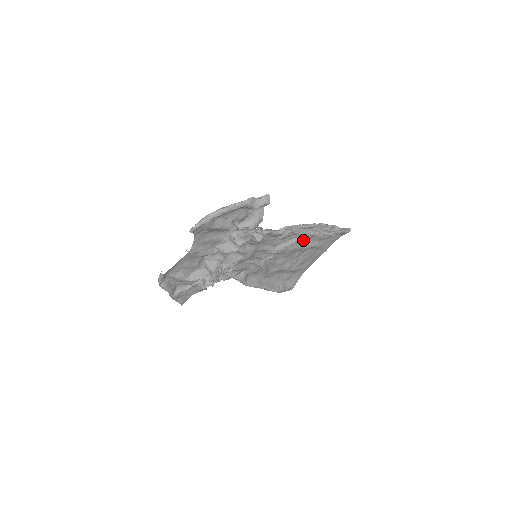
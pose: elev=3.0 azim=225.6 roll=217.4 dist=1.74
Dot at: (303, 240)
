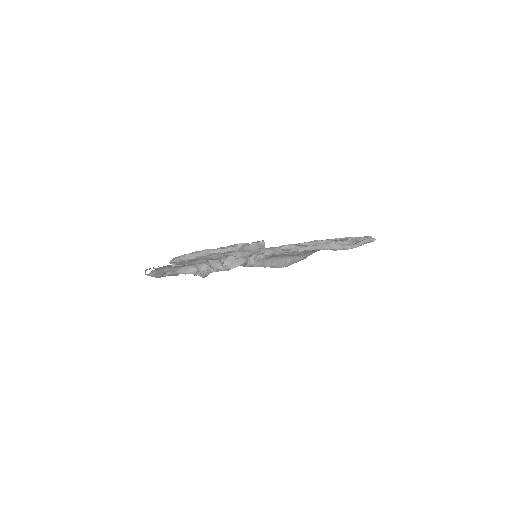
Dot at: occluded
